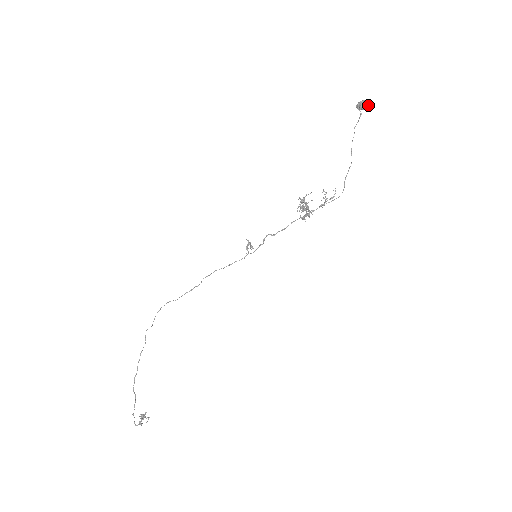
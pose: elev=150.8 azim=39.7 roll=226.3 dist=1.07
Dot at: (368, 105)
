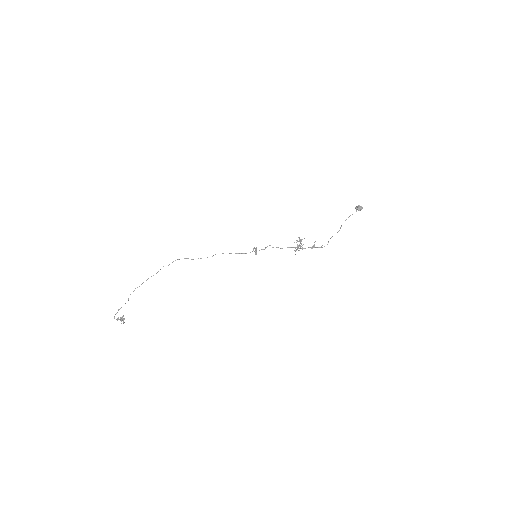
Dot at: occluded
